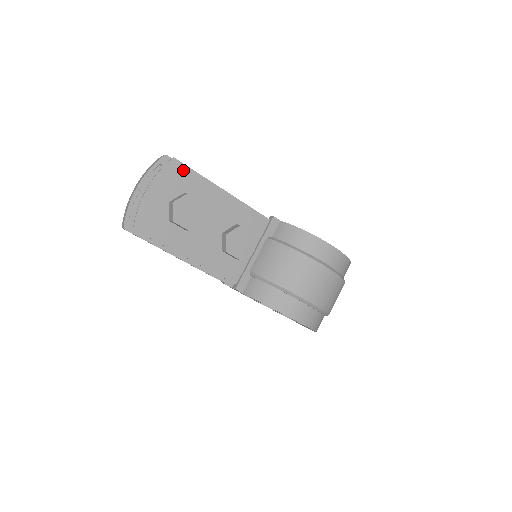
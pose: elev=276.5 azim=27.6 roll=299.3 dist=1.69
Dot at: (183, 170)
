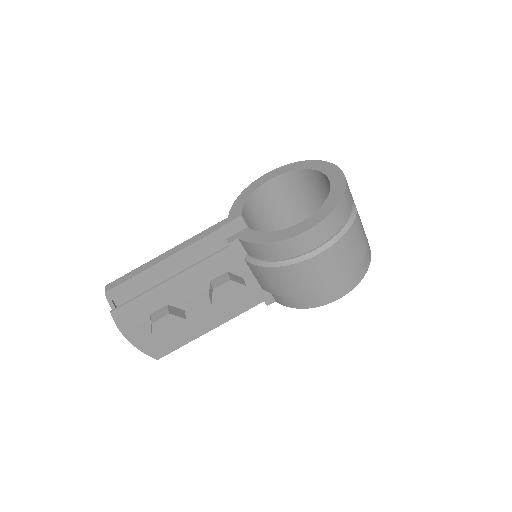
Dot at: (127, 309)
